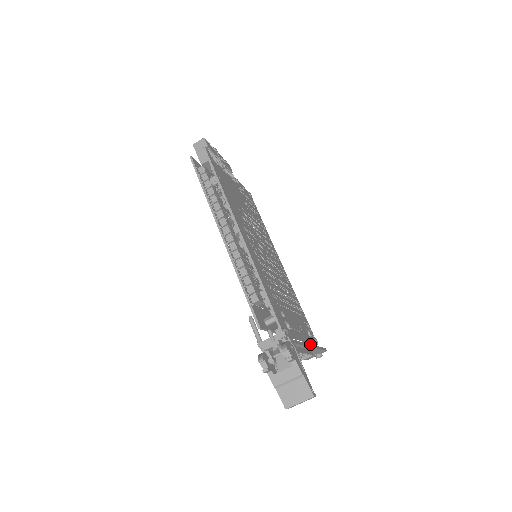
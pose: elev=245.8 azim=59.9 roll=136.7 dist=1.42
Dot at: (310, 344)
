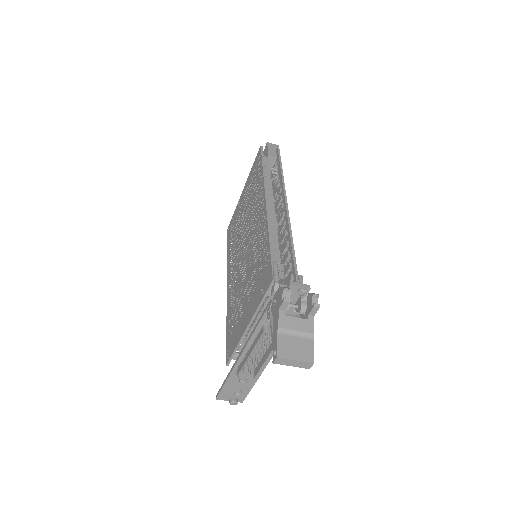
Dot at: (270, 357)
